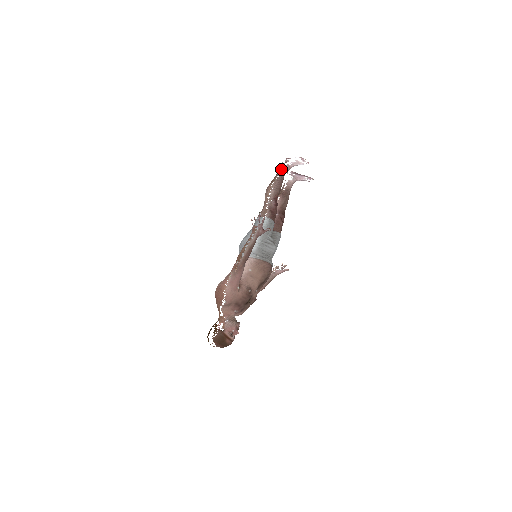
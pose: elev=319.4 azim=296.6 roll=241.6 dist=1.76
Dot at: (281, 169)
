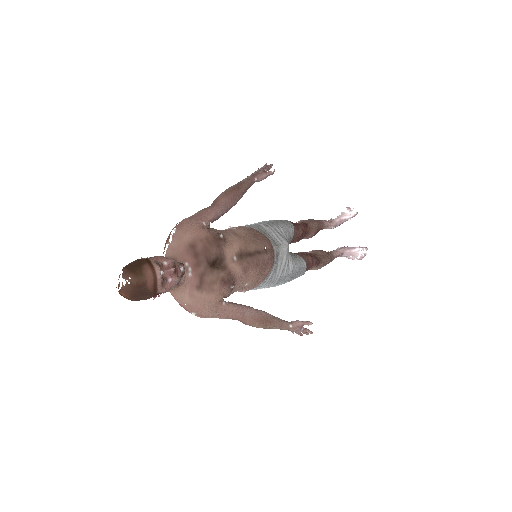
Dot at: occluded
